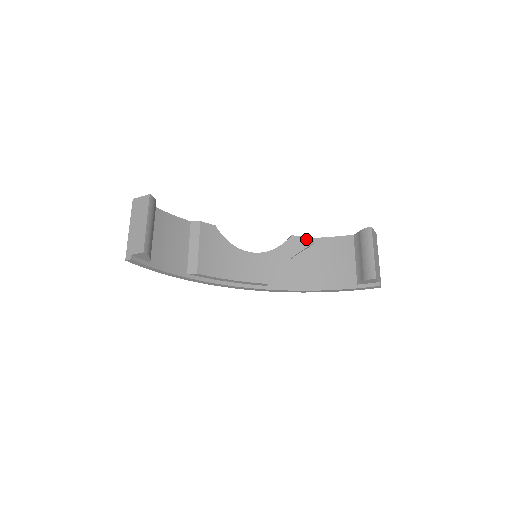
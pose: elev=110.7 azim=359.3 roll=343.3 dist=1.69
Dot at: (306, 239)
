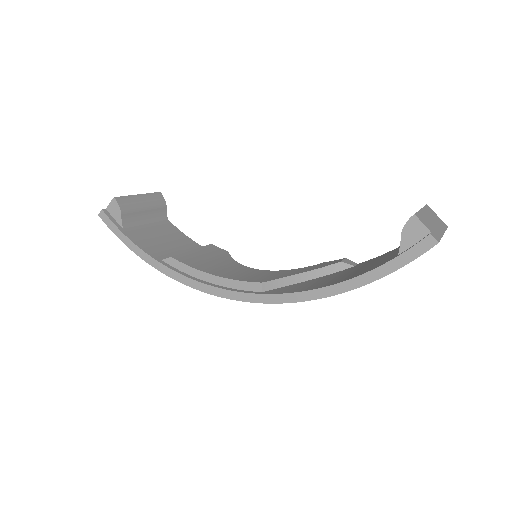
Dot at: (342, 259)
